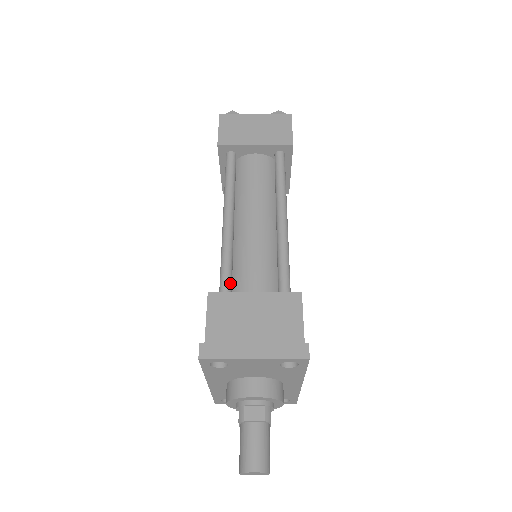
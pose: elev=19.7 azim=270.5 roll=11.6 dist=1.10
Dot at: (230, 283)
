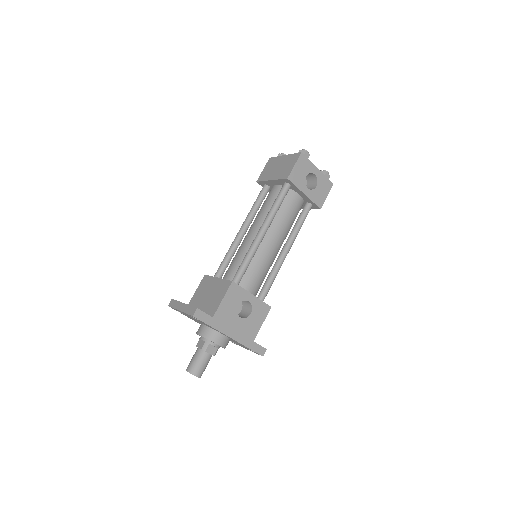
Dot at: (220, 271)
